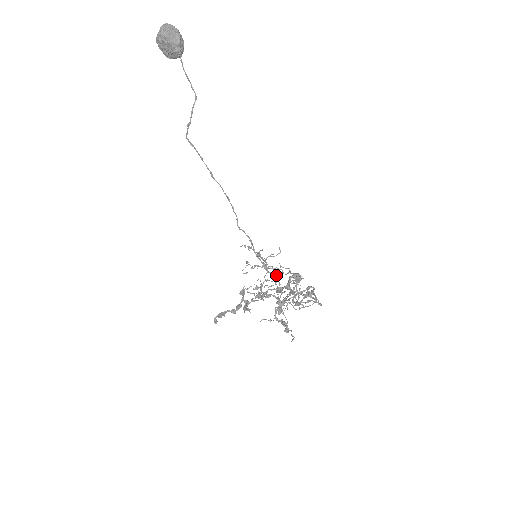
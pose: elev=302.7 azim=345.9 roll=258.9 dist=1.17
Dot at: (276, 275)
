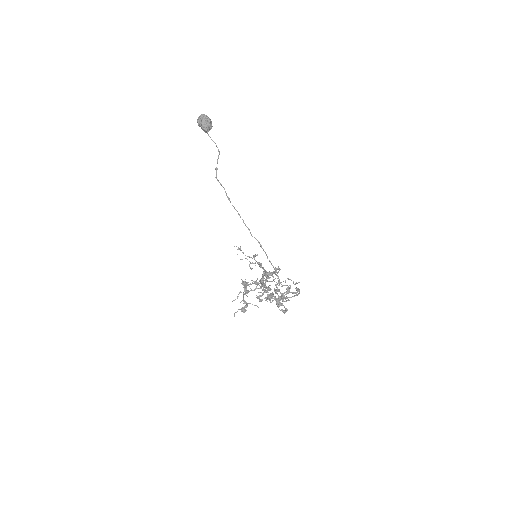
Dot at: occluded
